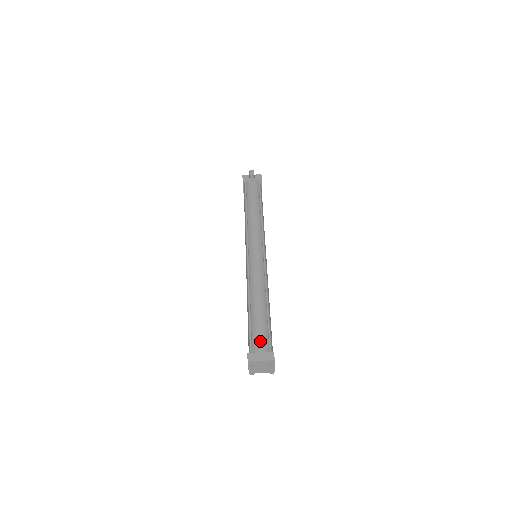
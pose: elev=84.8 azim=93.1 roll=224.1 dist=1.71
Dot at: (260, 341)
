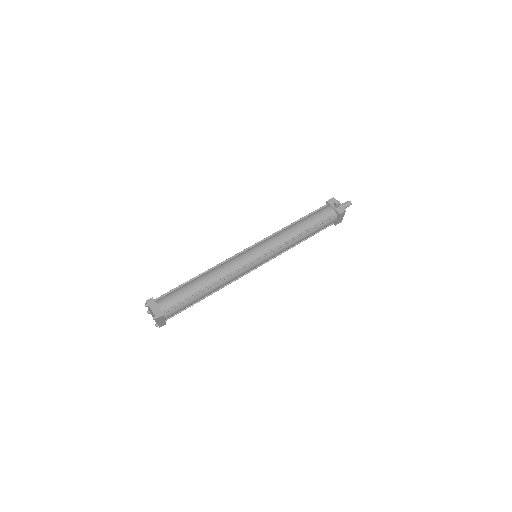
Dot at: (169, 300)
